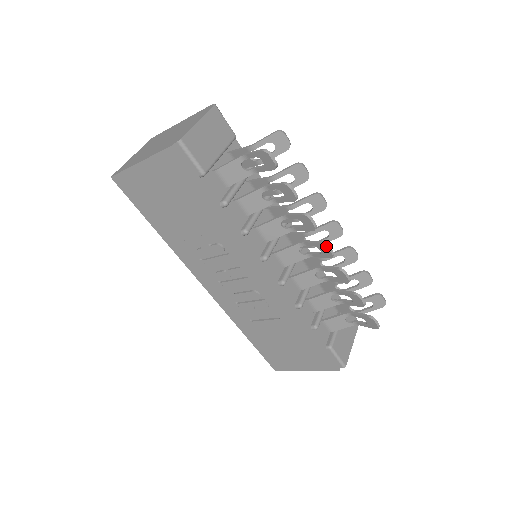
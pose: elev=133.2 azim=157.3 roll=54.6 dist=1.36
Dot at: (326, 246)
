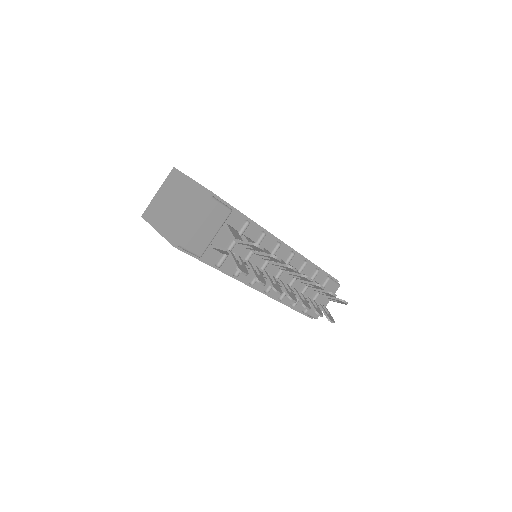
Dot at: occluded
